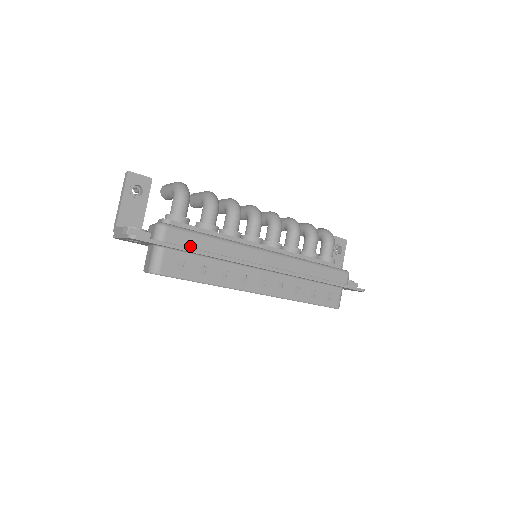
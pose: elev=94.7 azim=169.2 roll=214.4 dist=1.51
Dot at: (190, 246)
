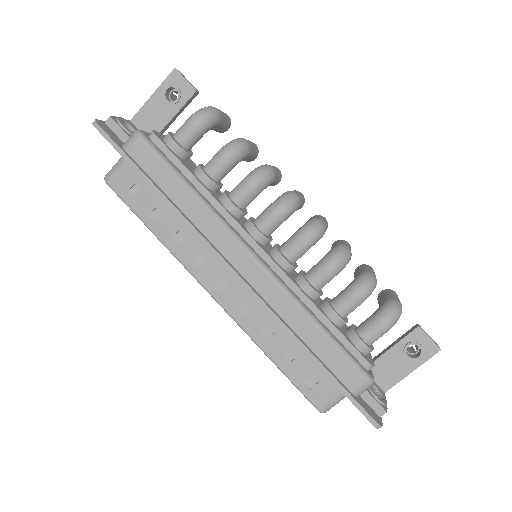
Dot at: (153, 176)
